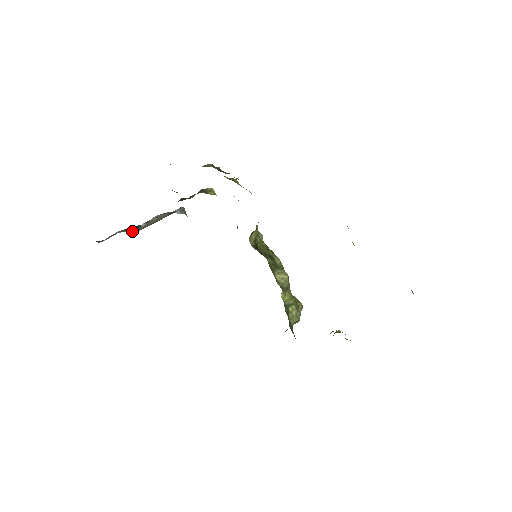
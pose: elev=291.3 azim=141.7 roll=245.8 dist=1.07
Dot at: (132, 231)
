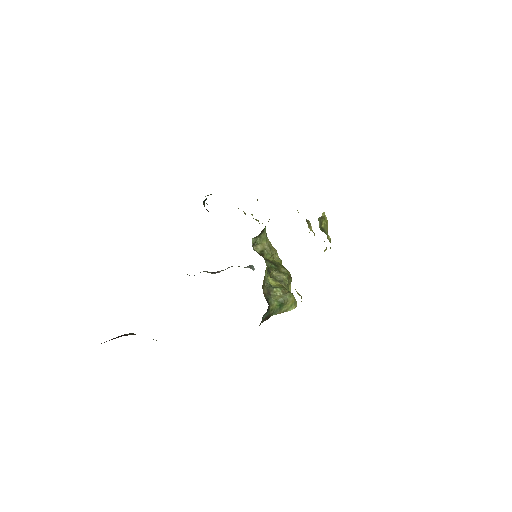
Dot at: occluded
